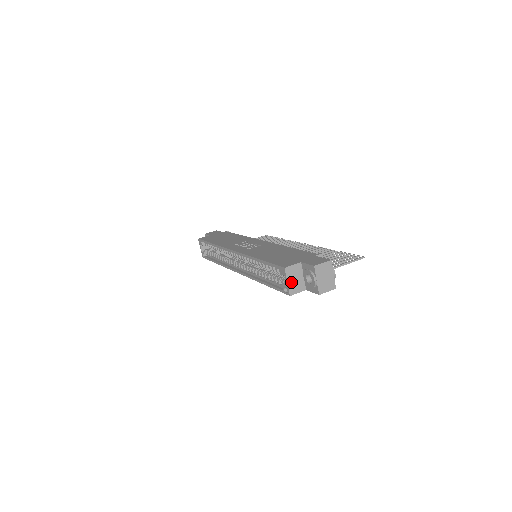
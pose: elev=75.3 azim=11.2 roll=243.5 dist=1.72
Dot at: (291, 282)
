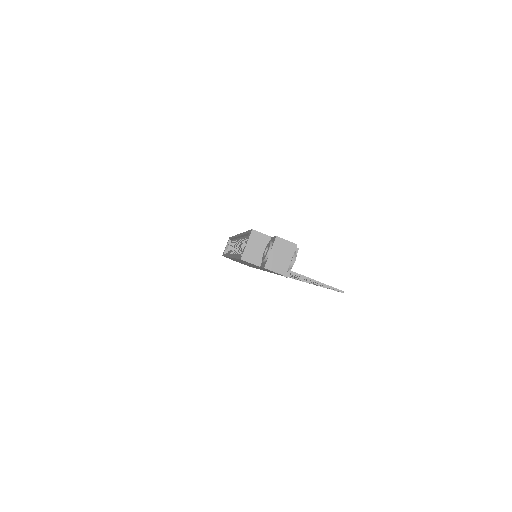
Dot at: (250, 247)
